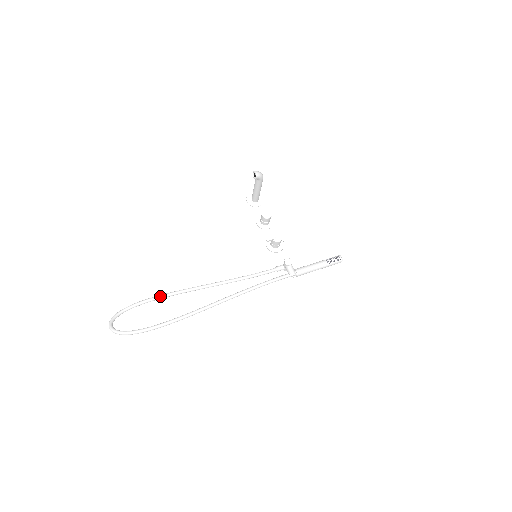
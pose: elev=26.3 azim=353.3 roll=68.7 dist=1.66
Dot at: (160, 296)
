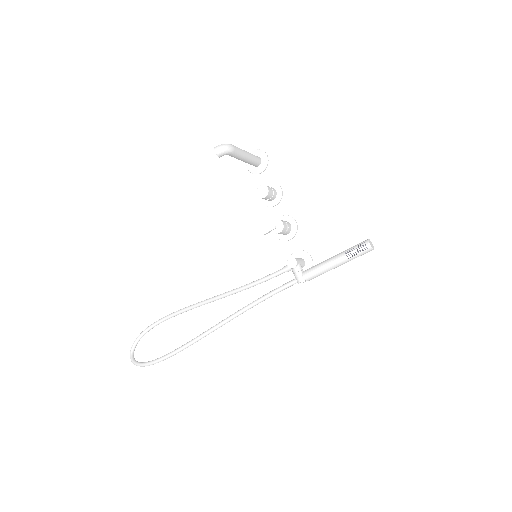
Dot at: (170, 316)
